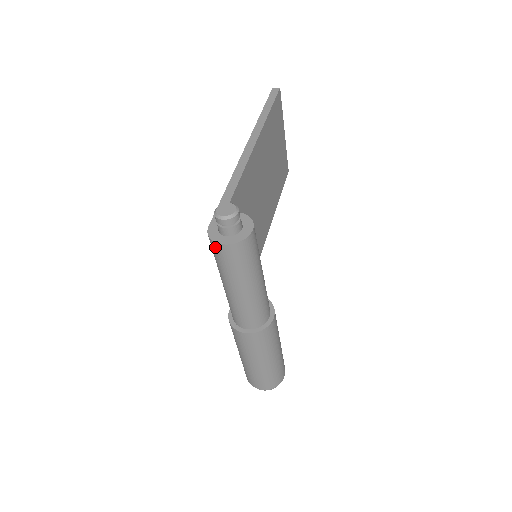
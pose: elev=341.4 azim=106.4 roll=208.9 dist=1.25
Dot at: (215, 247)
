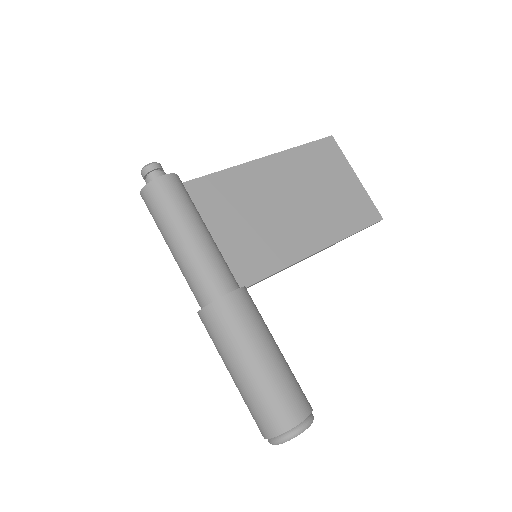
Dot at: occluded
